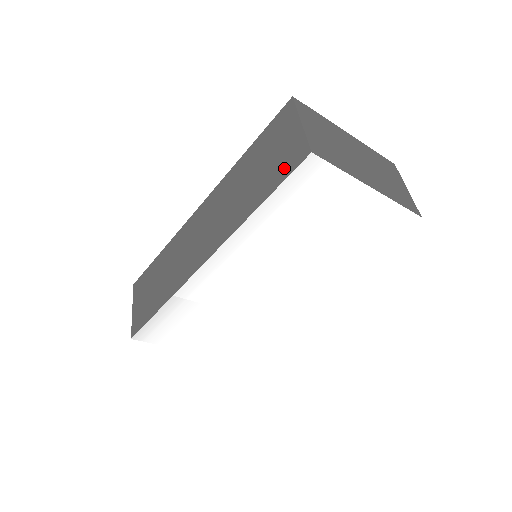
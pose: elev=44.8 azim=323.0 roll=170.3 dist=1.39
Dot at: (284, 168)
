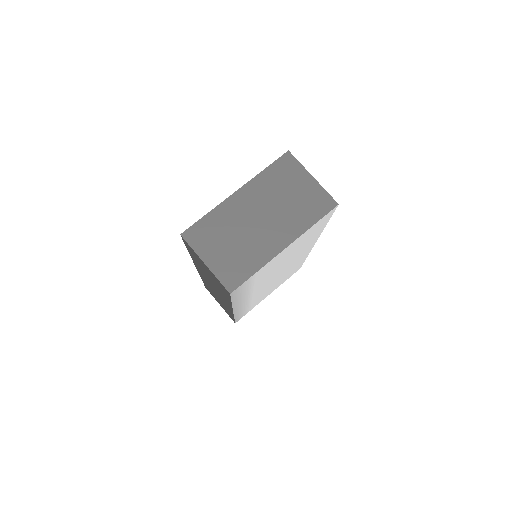
Dot at: occluded
